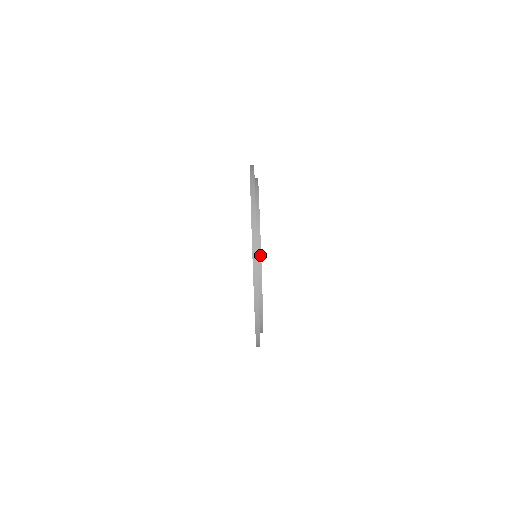
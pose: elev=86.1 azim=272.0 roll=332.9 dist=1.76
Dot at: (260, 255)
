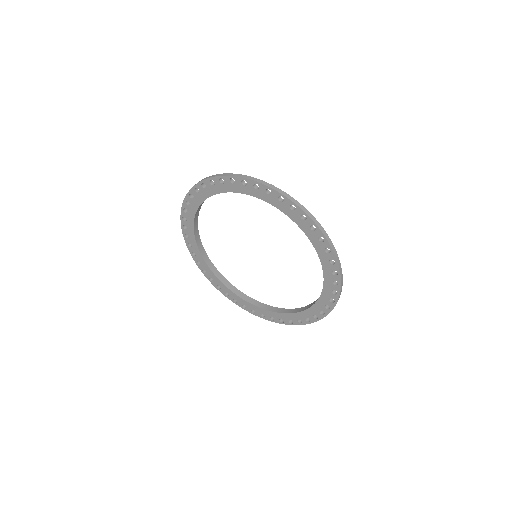
Dot at: occluded
